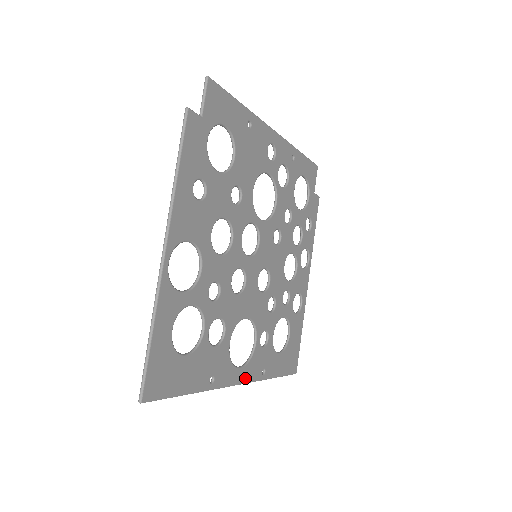
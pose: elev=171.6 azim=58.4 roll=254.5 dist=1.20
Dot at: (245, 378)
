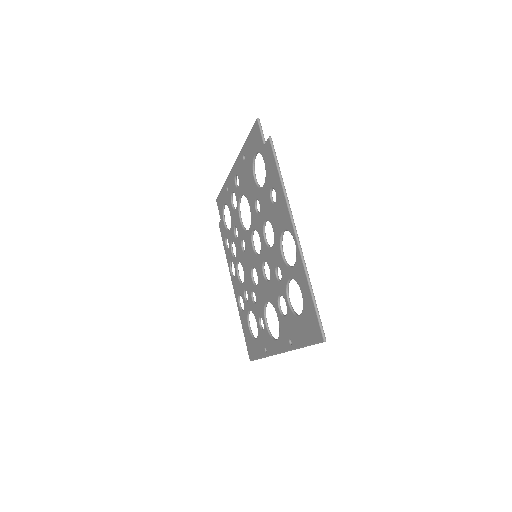
Dot at: occluded
